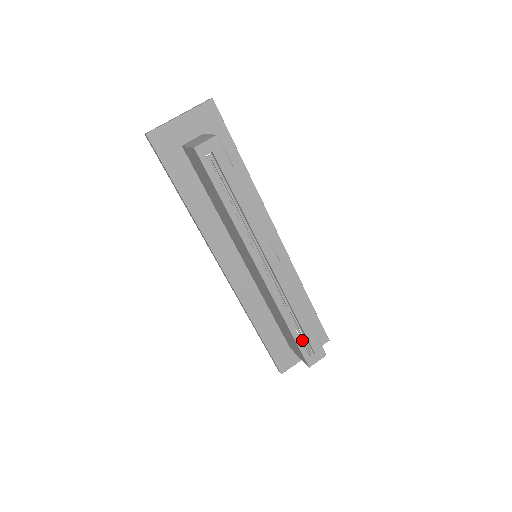
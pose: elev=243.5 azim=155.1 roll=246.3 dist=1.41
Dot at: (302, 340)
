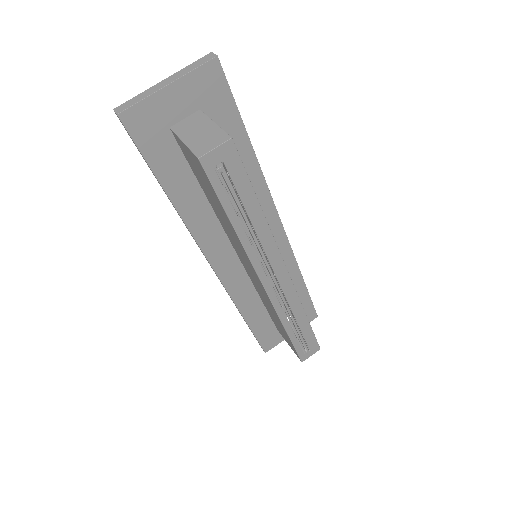
Dot at: occluded
